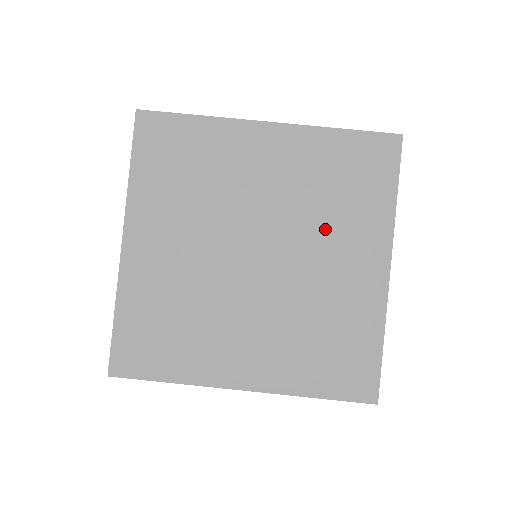
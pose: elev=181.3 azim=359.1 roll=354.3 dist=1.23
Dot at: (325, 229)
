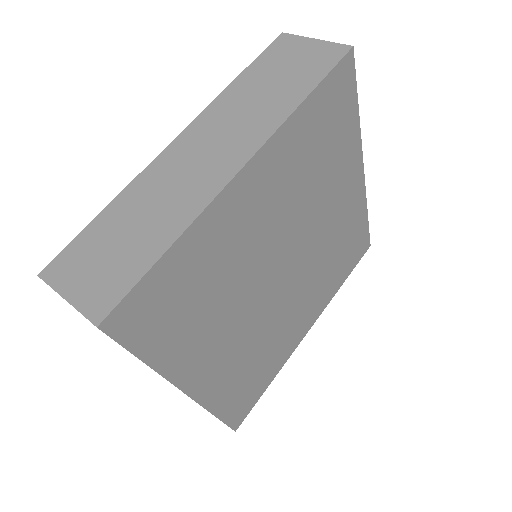
Dot at: (321, 197)
